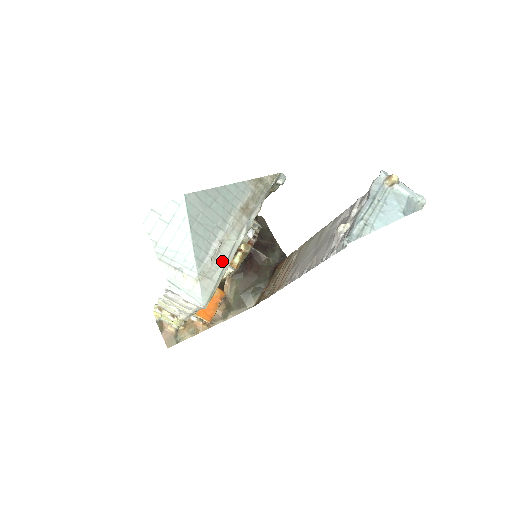
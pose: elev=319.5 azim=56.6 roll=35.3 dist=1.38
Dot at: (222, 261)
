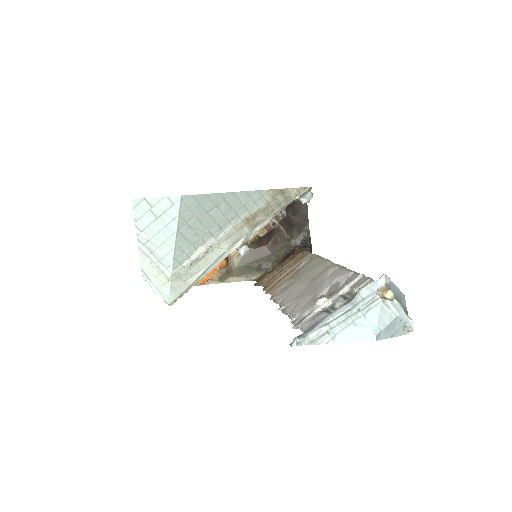
Dot at: (204, 267)
